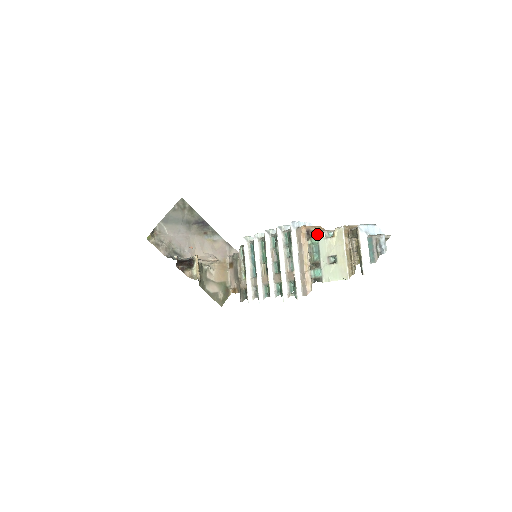
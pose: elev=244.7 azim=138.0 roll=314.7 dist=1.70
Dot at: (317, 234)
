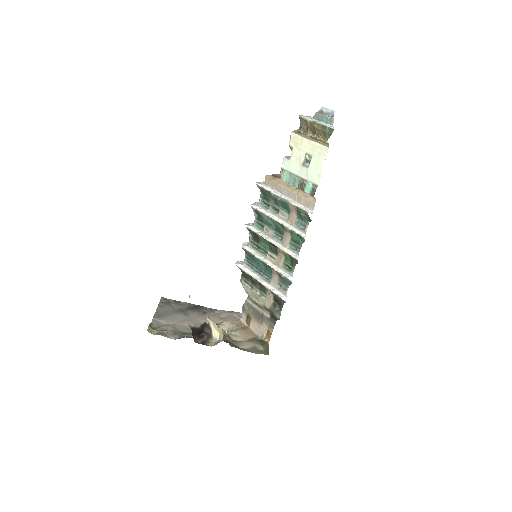
Dot at: (281, 169)
